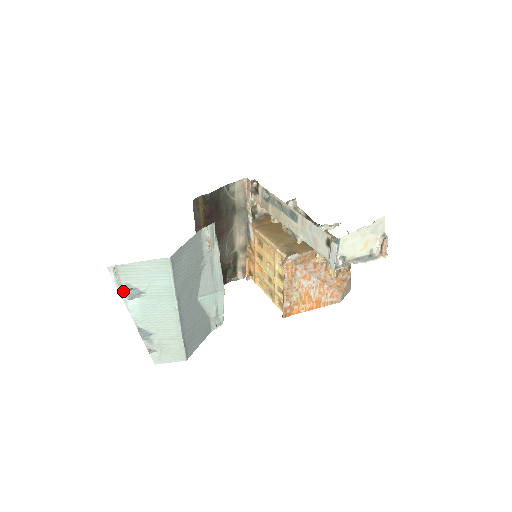
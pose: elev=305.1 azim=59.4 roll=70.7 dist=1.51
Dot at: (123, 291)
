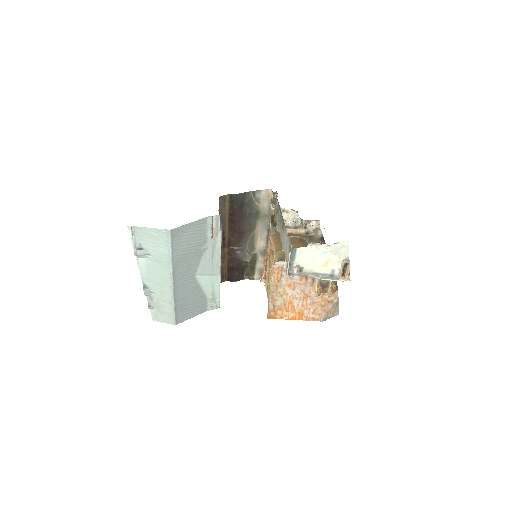
Dot at: (136, 249)
